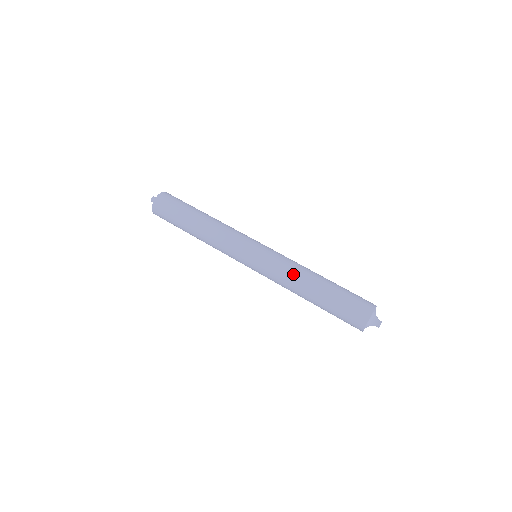
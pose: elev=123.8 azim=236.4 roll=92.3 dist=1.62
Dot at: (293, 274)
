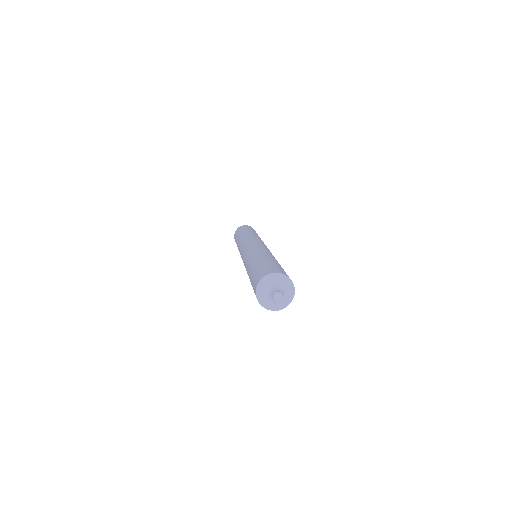
Dot at: (251, 255)
